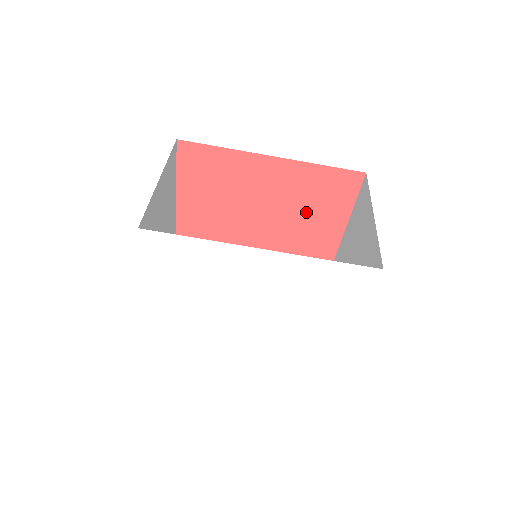
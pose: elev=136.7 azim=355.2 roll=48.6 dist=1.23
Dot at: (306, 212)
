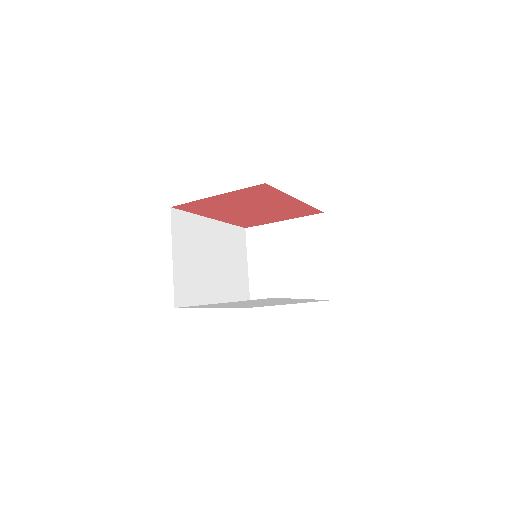
Dot at: (275, 214)
